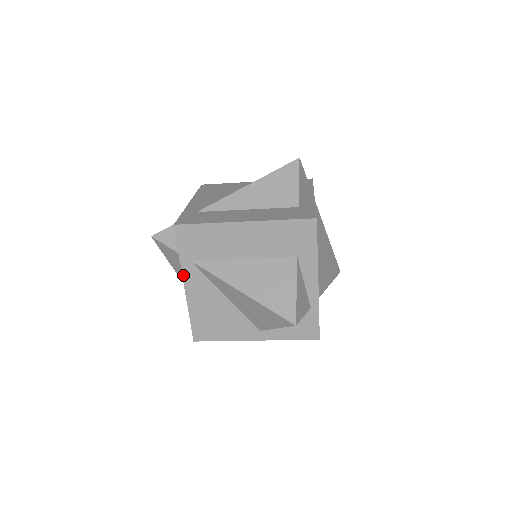
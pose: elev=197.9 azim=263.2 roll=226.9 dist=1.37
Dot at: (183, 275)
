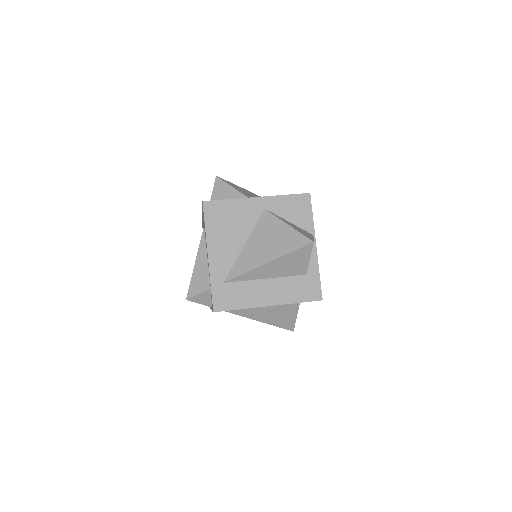
Dot at: occluded
